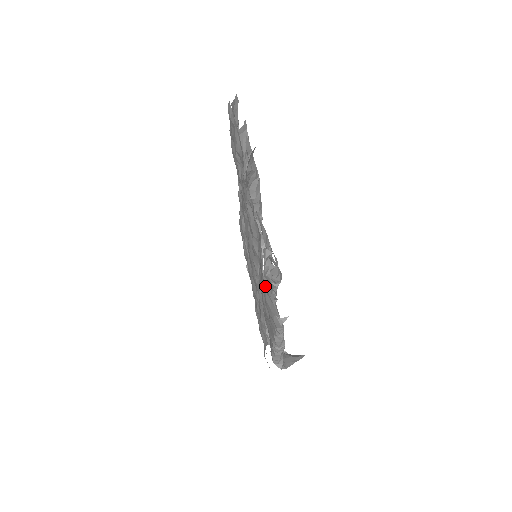
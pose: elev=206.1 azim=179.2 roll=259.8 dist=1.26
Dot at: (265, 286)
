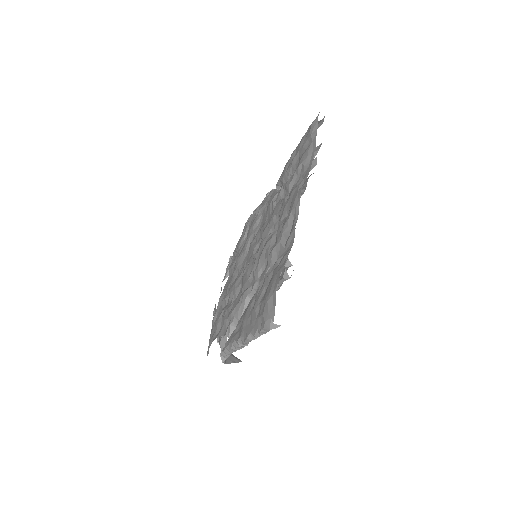
Dot at: occluded
